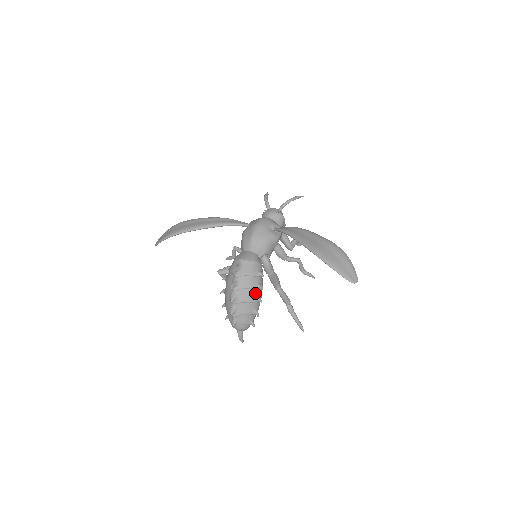
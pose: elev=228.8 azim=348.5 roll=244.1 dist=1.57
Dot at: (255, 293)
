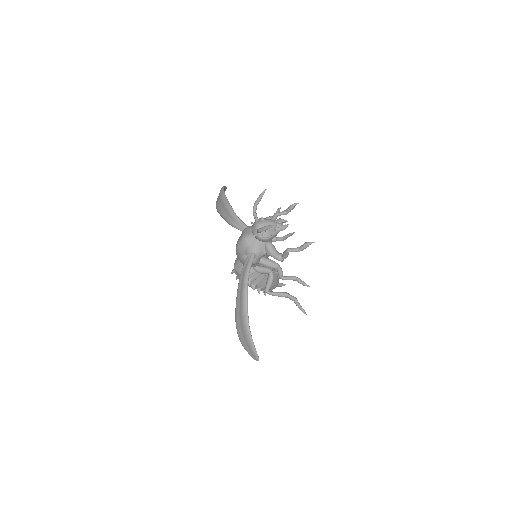
Dot at: occluded
